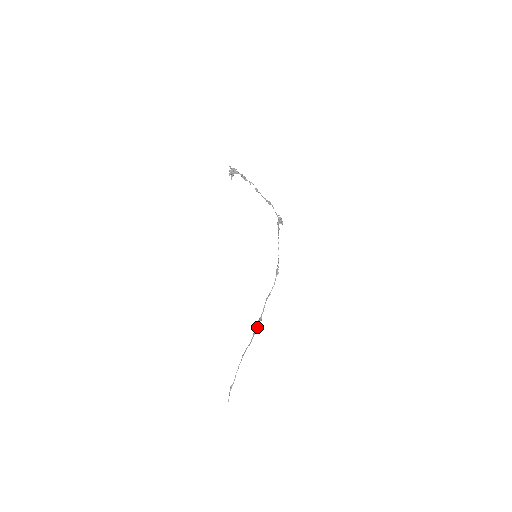
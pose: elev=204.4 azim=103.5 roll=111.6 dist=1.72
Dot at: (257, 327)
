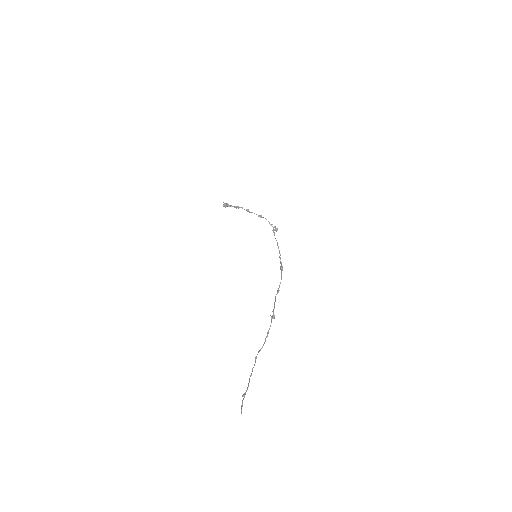
Dot at: (270, 325)
